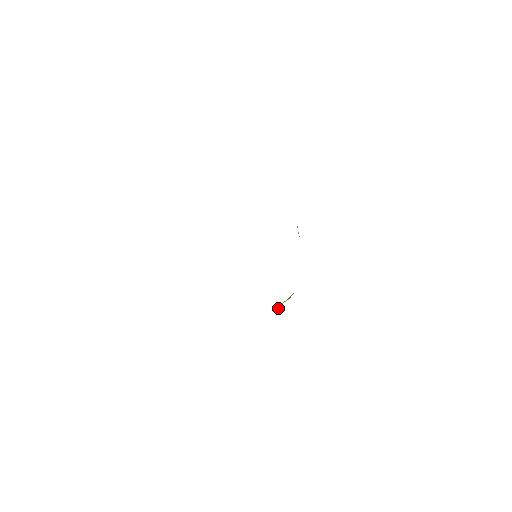
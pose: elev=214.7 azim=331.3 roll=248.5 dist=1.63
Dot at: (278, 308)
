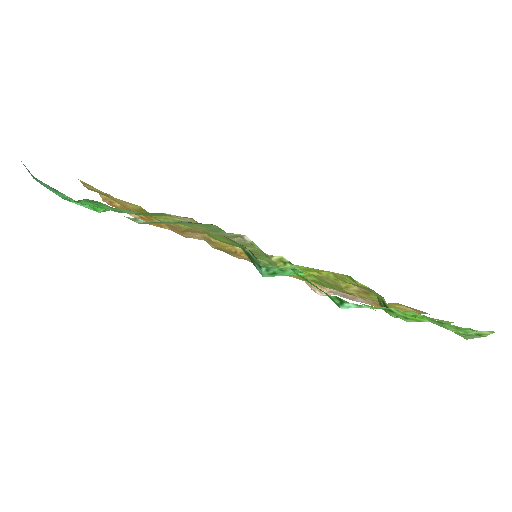
Dot at: occluded
